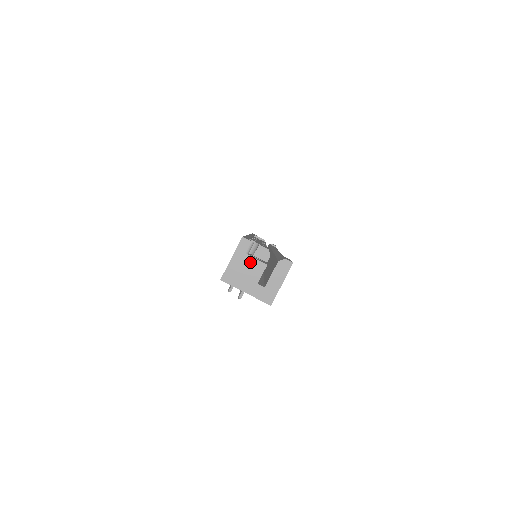
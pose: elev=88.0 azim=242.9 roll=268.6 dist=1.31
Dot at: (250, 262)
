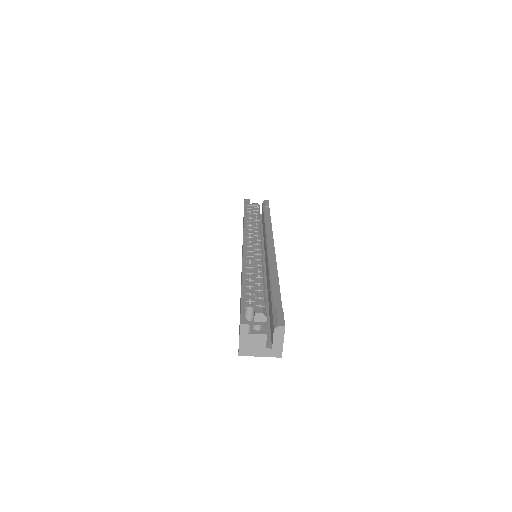
Dot at: (254, 337)
